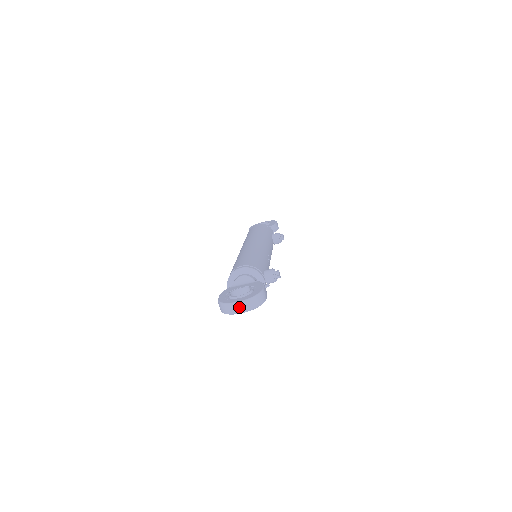
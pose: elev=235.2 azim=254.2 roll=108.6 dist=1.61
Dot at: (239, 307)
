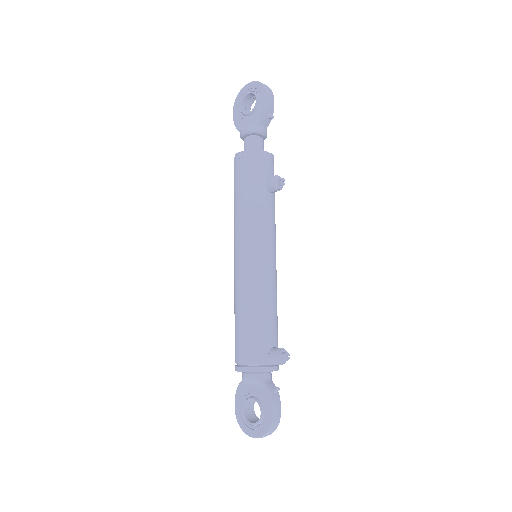
Dot at: occluded
